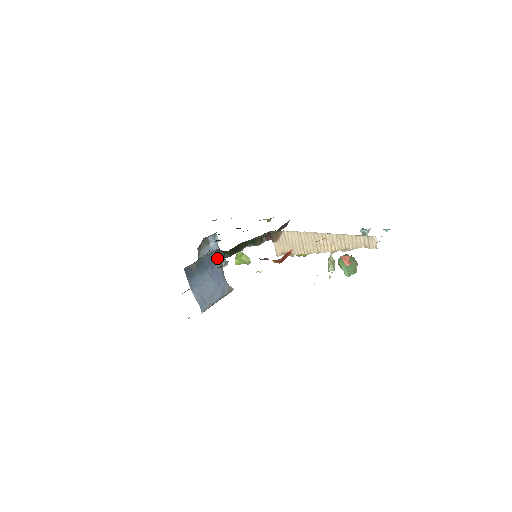
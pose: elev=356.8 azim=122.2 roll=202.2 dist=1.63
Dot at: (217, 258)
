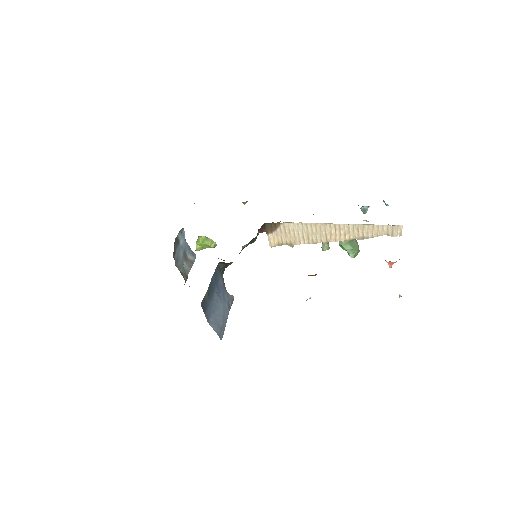
Dot at: (219, 272)
